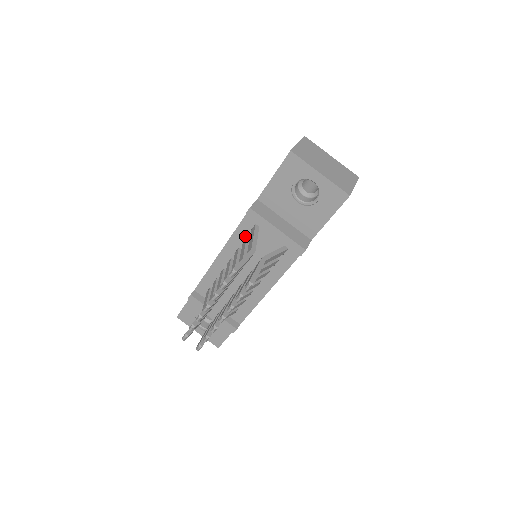
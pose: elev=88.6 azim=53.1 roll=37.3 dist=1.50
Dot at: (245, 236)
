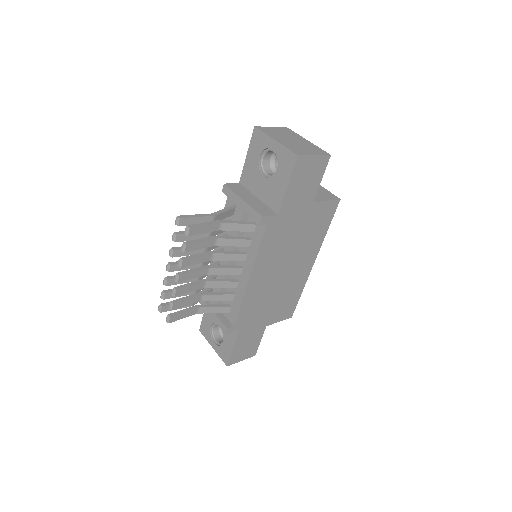
Dot at: (229, 219)
